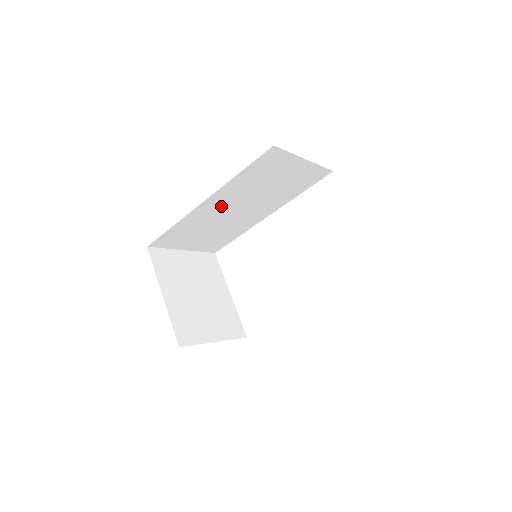
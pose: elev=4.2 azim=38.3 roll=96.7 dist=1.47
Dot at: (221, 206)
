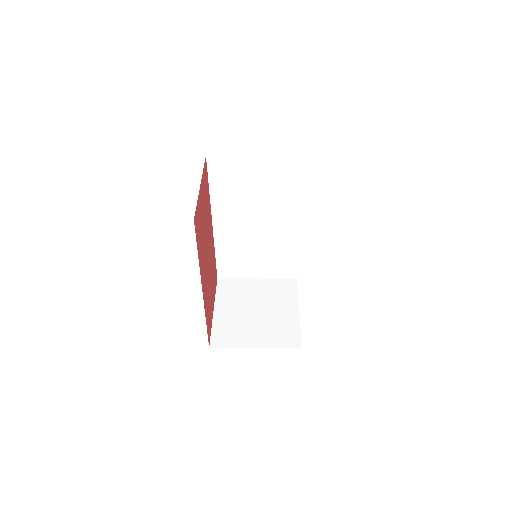
Dot at: (235, 225)
